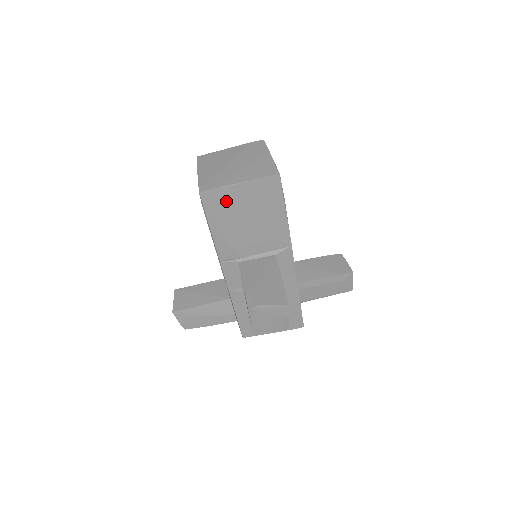
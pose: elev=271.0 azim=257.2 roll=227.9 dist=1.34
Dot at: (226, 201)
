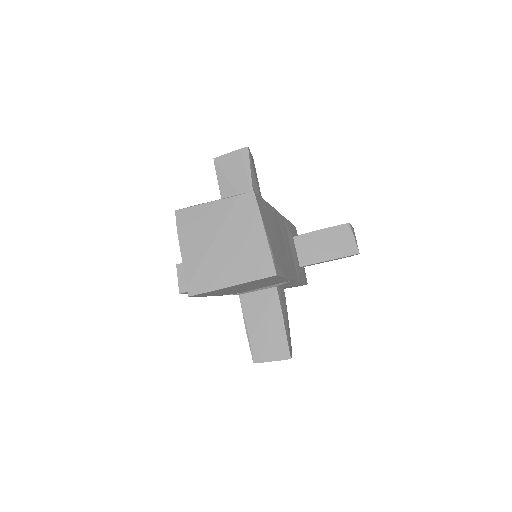
Dot at: (219, 291)
